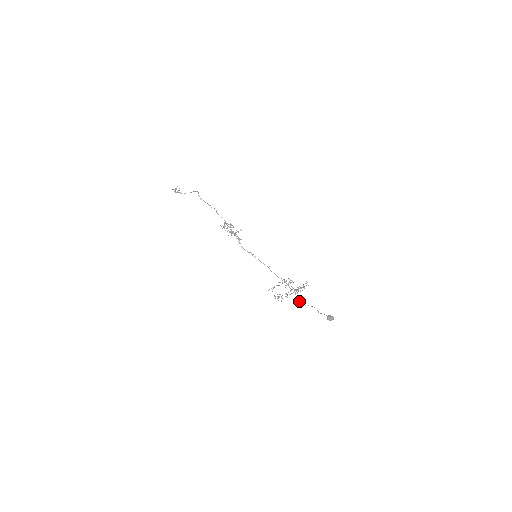
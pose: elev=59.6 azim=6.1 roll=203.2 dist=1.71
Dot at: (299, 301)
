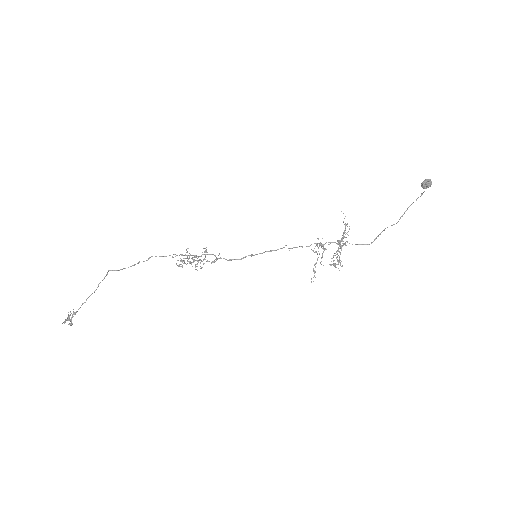
Dot at: (360, 244)
